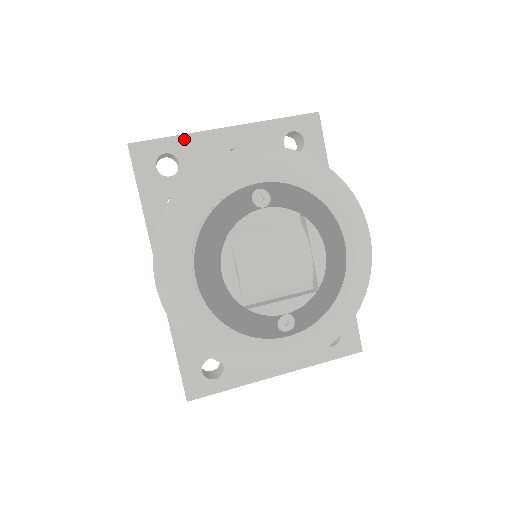
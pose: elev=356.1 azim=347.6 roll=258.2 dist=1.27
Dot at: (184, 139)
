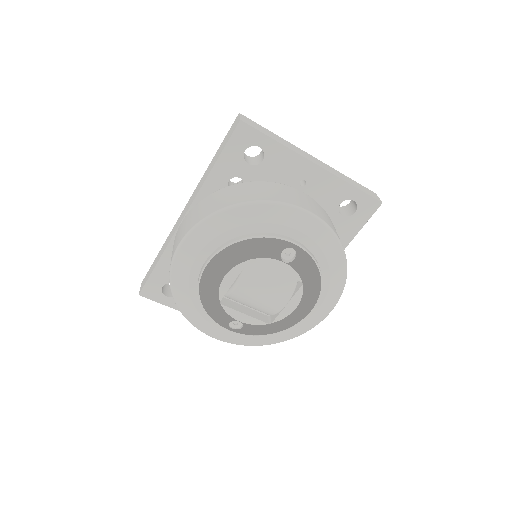
Dot at: (281, 148)
